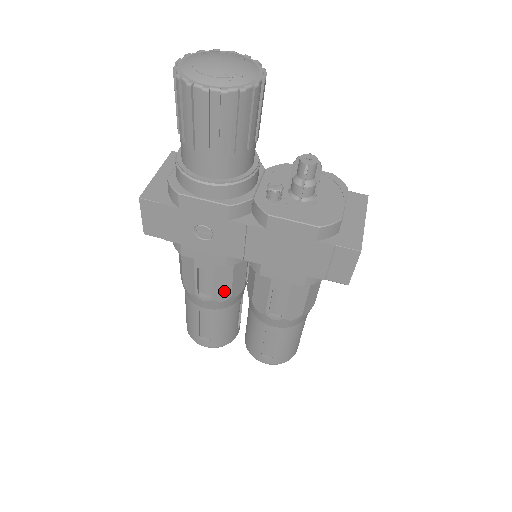
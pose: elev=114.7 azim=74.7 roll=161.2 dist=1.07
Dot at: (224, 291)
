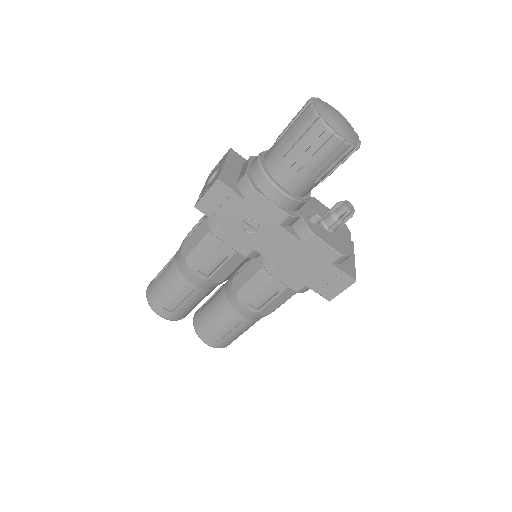
Dot at: (222, 275)
